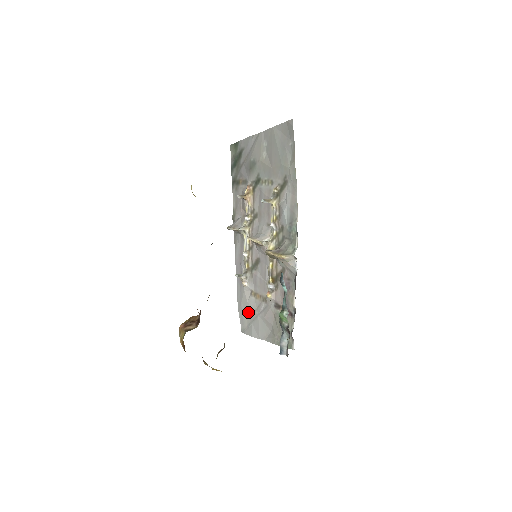
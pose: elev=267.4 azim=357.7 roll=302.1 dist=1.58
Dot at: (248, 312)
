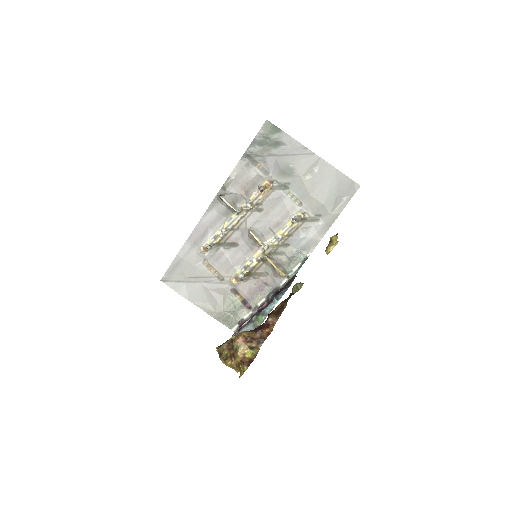
Dot at: (187, 272)
